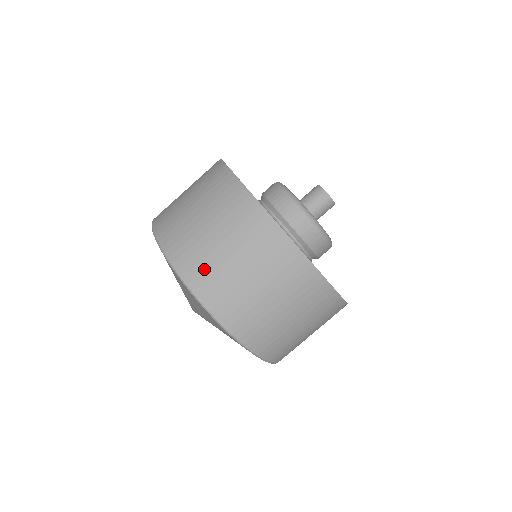
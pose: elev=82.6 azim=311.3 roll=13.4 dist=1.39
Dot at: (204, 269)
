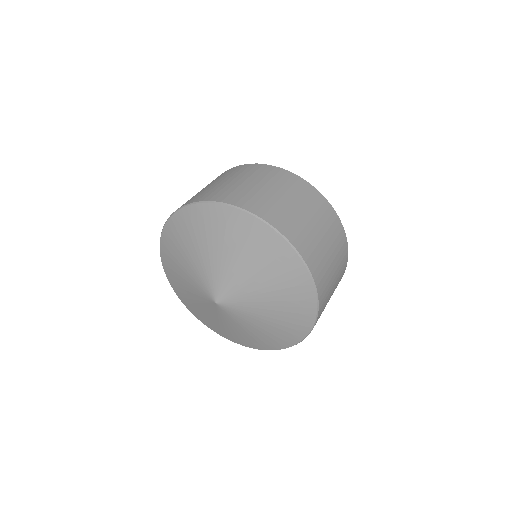
Dot at: occluded
